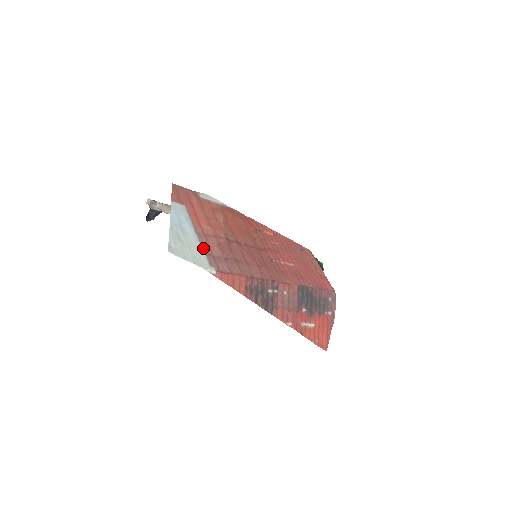
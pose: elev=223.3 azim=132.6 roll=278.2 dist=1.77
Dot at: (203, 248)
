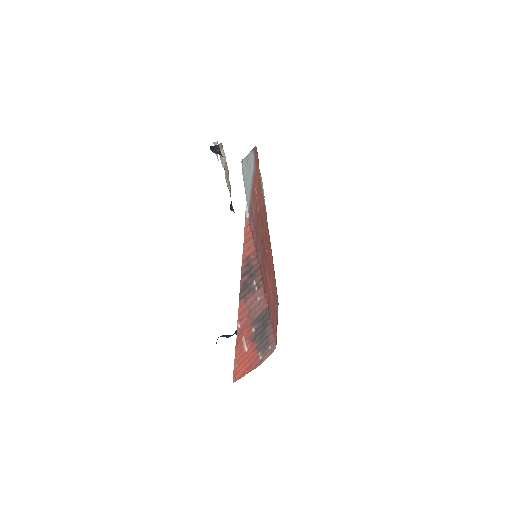
Dot at: (251, 196)
